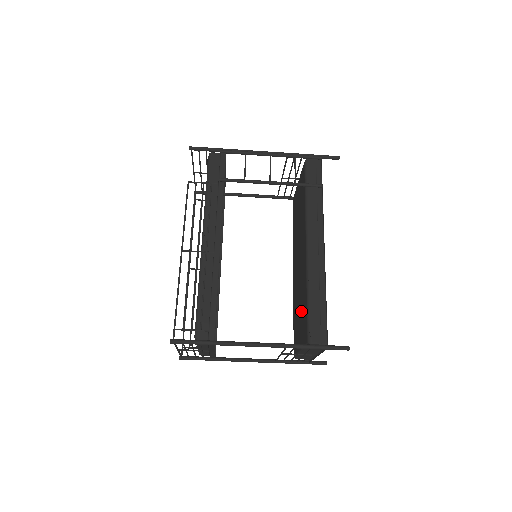
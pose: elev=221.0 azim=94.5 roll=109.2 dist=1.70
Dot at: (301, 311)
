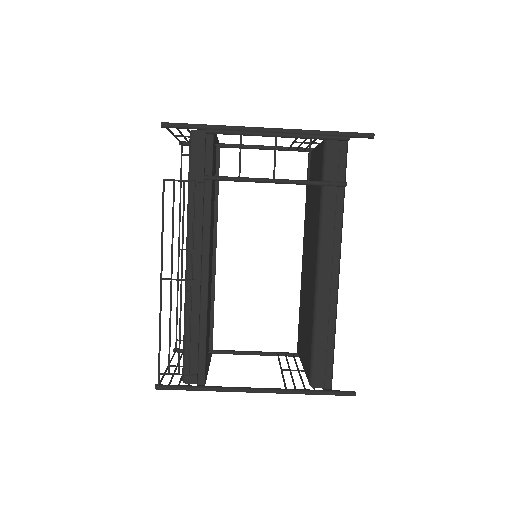
Dot at: (306, 330)
